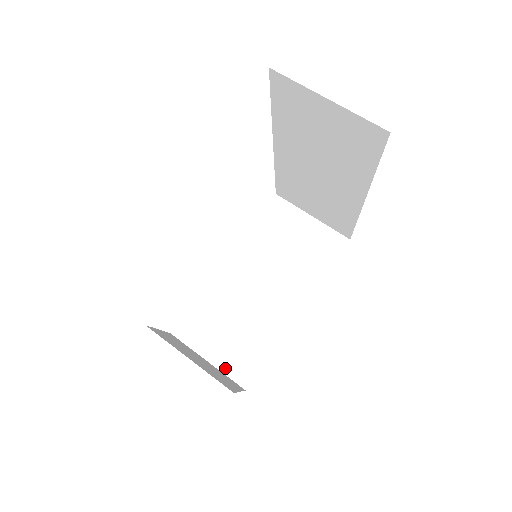
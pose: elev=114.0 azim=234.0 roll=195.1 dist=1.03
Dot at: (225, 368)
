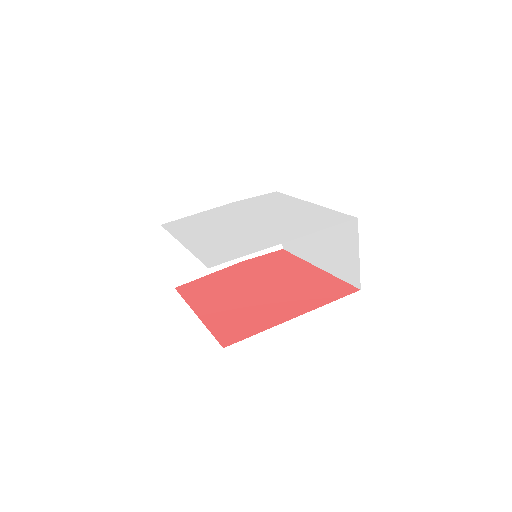
Dot at: occluded
